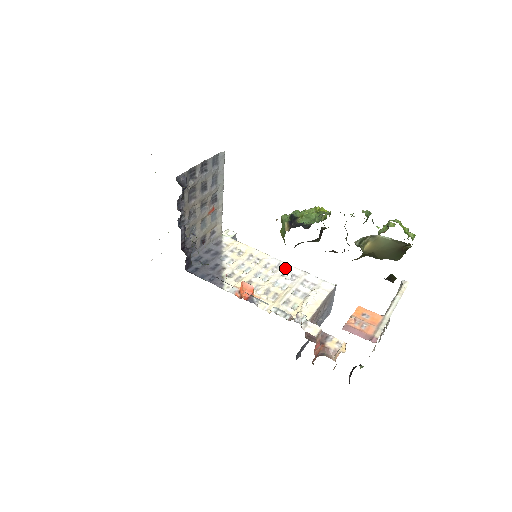
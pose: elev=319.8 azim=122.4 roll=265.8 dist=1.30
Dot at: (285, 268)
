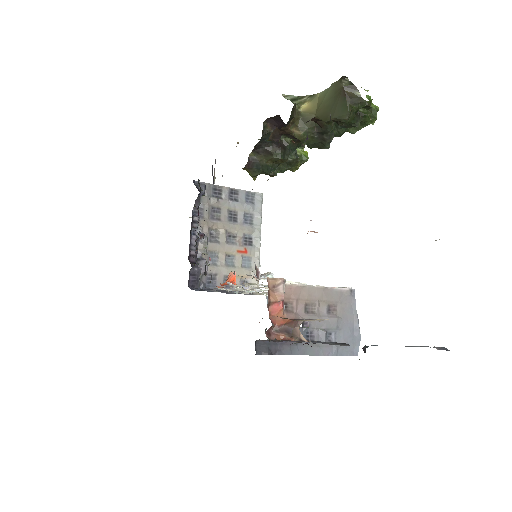
Dot at: occluded
